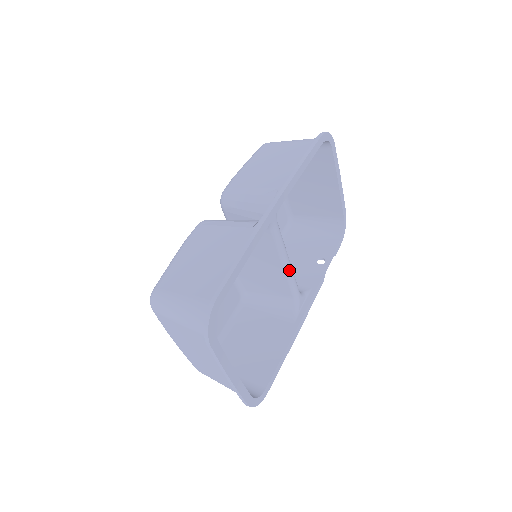
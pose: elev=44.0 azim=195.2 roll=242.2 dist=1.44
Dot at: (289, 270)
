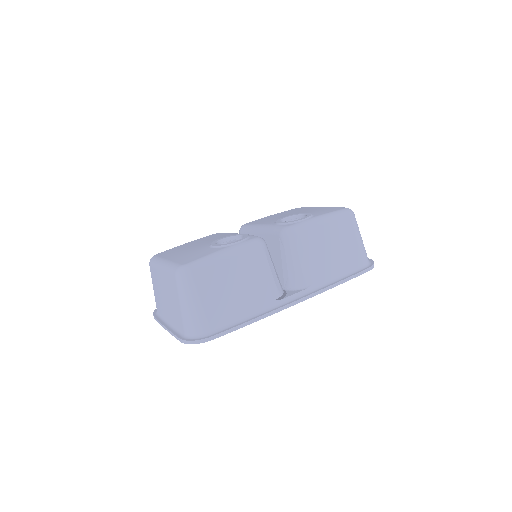
Dot at: occluded
